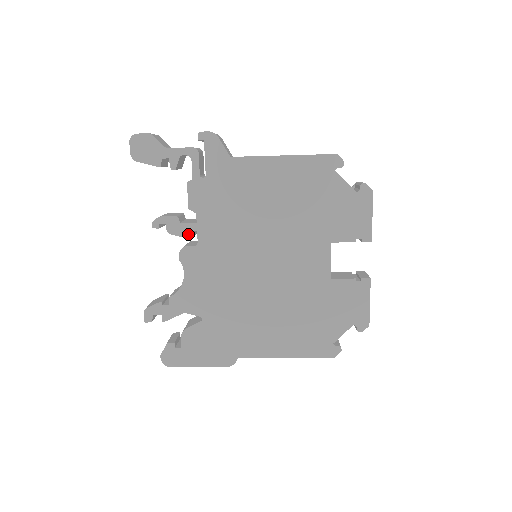
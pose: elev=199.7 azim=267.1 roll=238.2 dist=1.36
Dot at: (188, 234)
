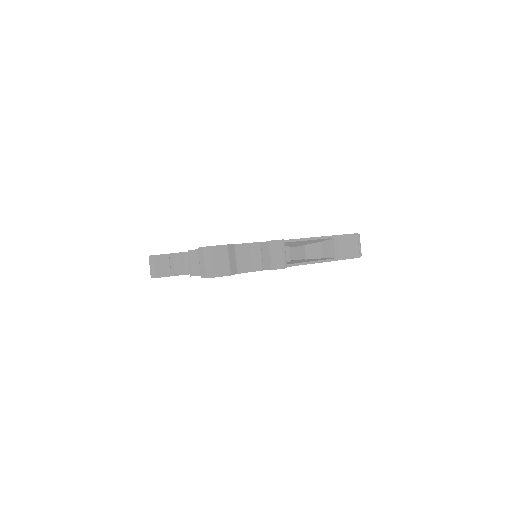
Dot at: occluded
